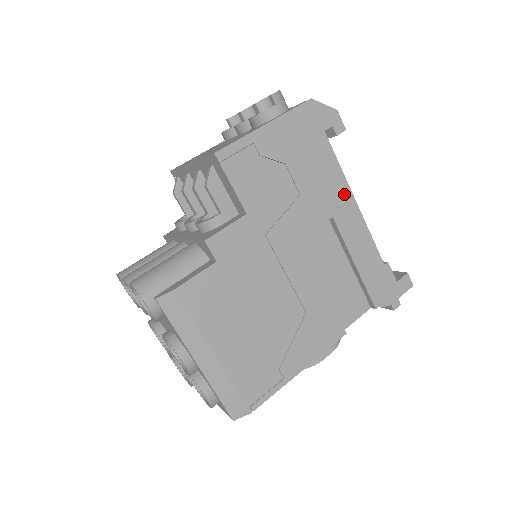
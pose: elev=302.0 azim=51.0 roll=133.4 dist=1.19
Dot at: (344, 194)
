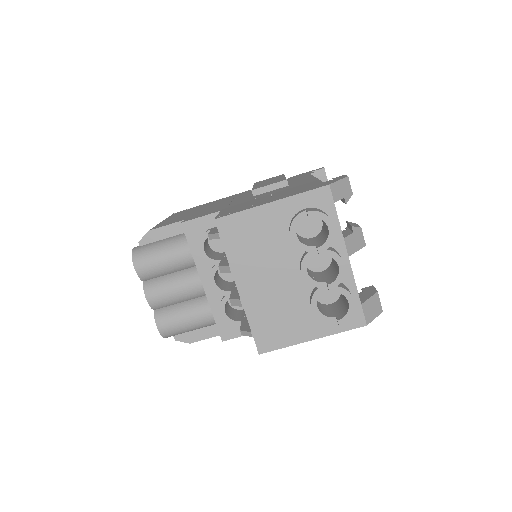
Dot at: occluded
